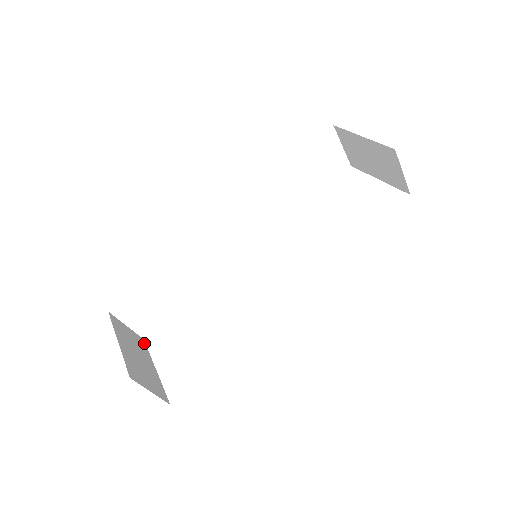
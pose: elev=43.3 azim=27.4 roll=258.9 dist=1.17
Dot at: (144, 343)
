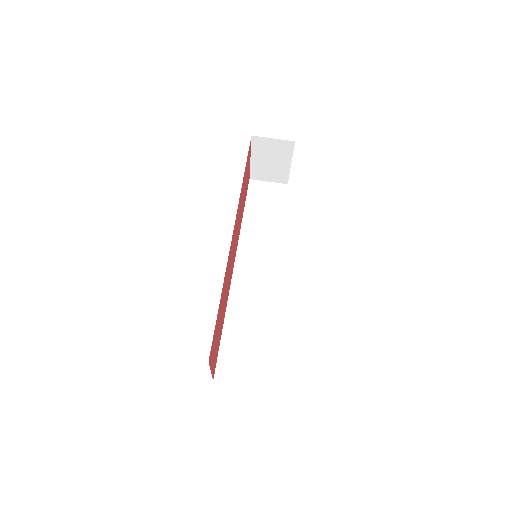
Dot at: occluded
